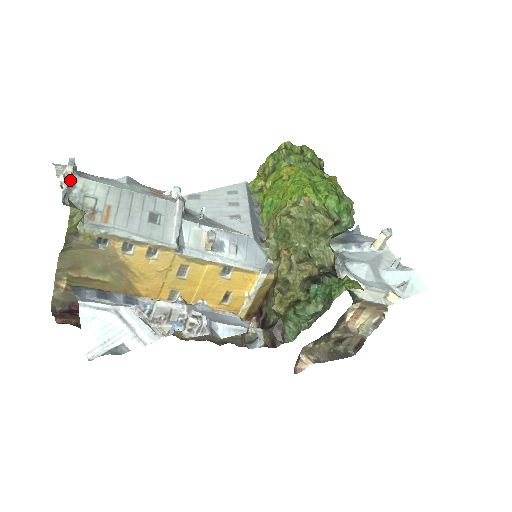
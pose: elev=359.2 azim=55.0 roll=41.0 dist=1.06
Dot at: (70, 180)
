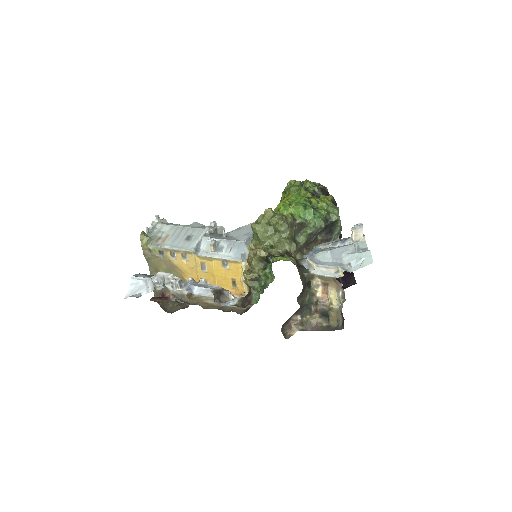
Dot at: (155, 226)
